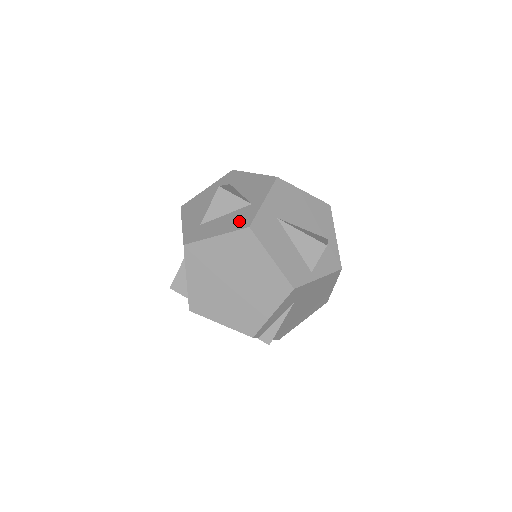
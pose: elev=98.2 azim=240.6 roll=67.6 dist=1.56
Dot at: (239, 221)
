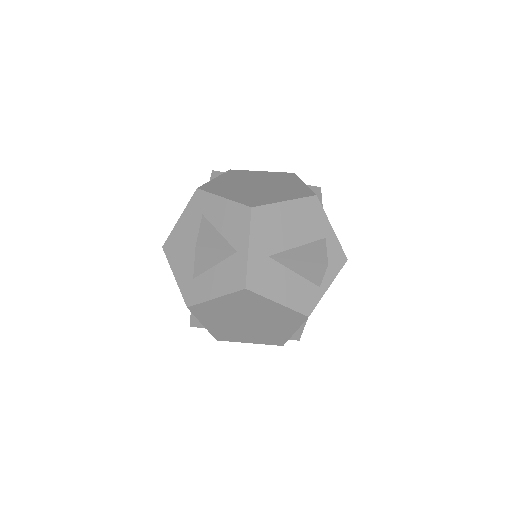
Dot at: (232, 278)
